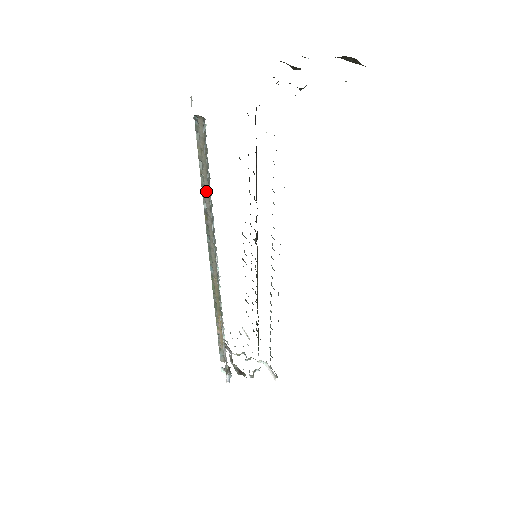
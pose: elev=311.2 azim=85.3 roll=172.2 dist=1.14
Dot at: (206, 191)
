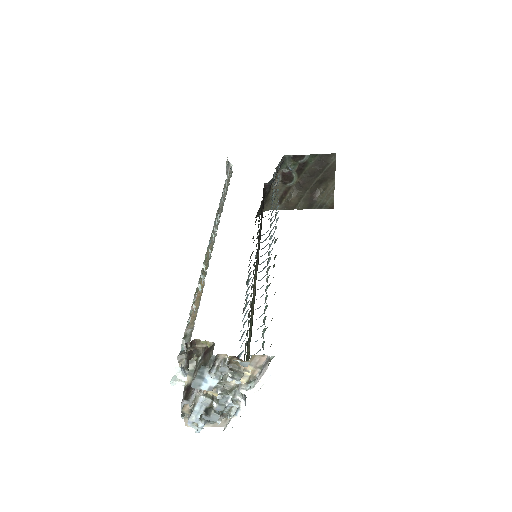
Dot at: (223, 198)
